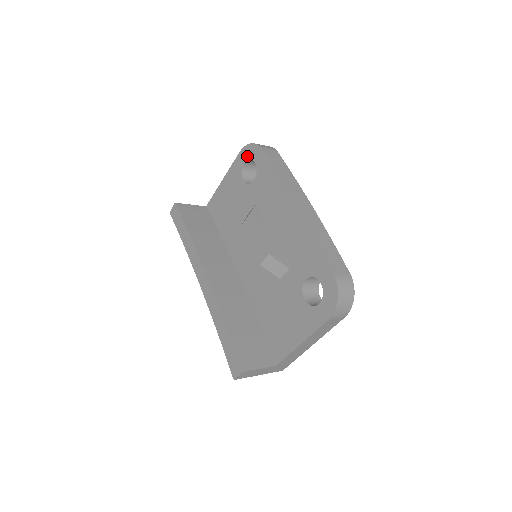
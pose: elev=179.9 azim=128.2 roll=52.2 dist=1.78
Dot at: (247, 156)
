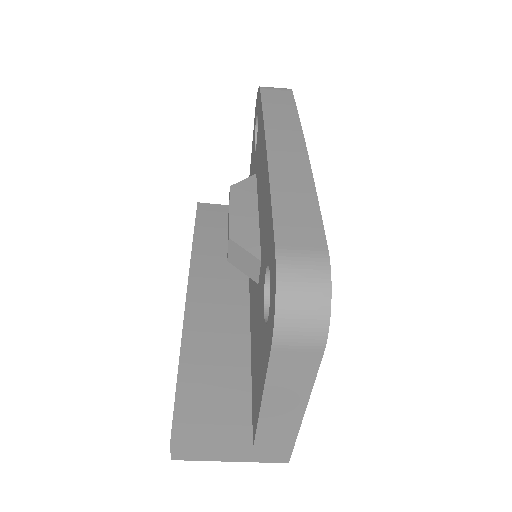
Dot at: (256, 111)
